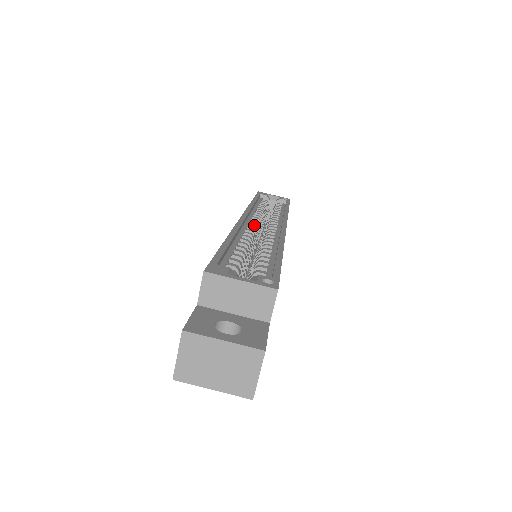
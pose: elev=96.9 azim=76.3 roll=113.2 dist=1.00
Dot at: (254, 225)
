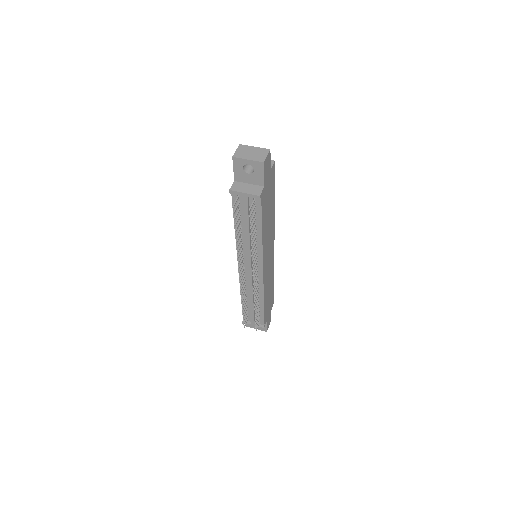
Dot at: occluded
